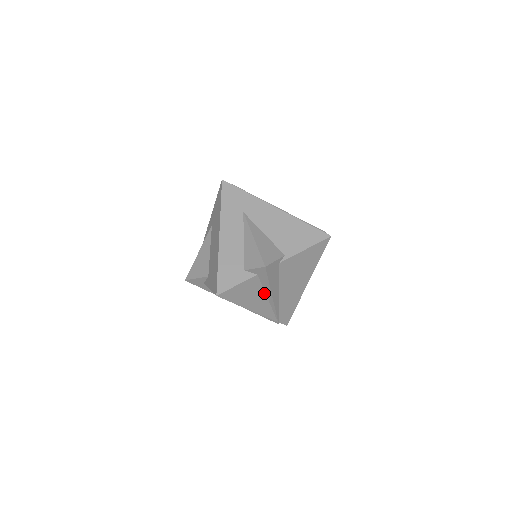
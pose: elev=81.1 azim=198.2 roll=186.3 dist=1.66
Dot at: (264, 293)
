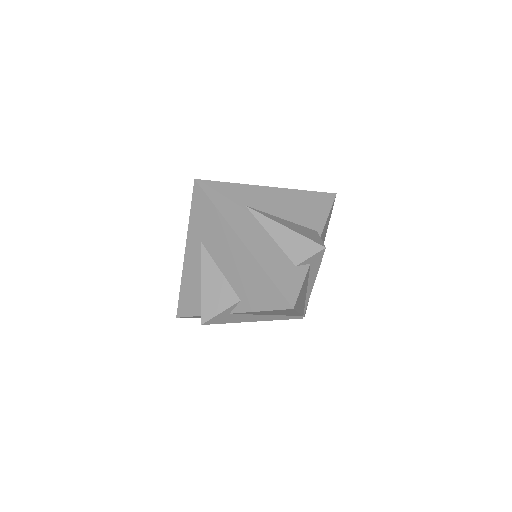
Dot at: (307, 285)
